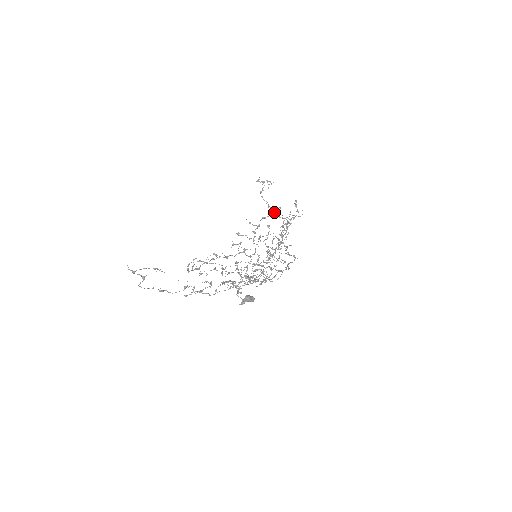
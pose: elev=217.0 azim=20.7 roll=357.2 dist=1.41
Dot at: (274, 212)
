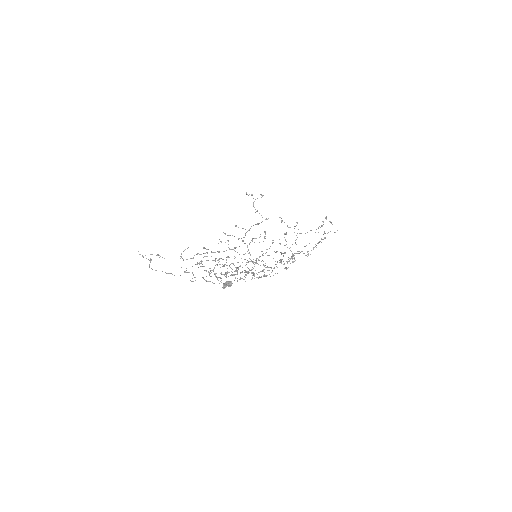
Dot at: (266, 219)
